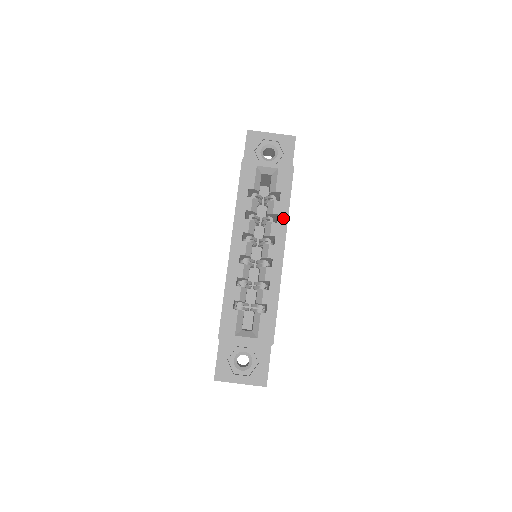
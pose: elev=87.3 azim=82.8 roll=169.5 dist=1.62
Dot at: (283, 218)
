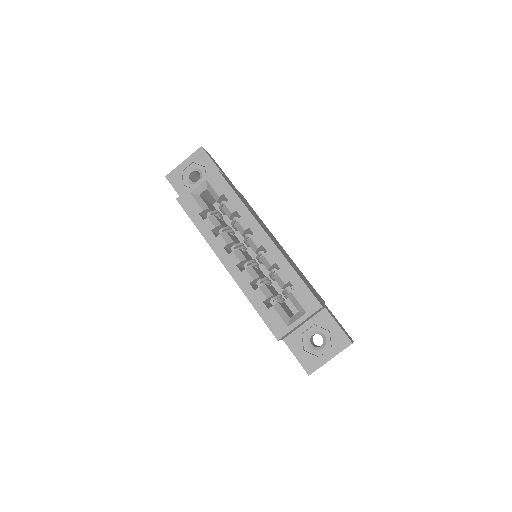
Dot at: (242, 209)
